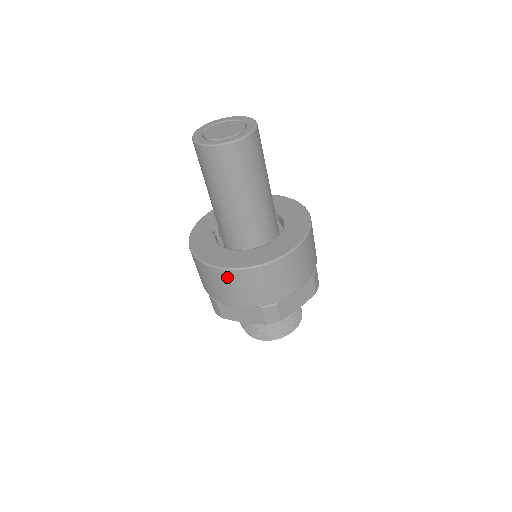
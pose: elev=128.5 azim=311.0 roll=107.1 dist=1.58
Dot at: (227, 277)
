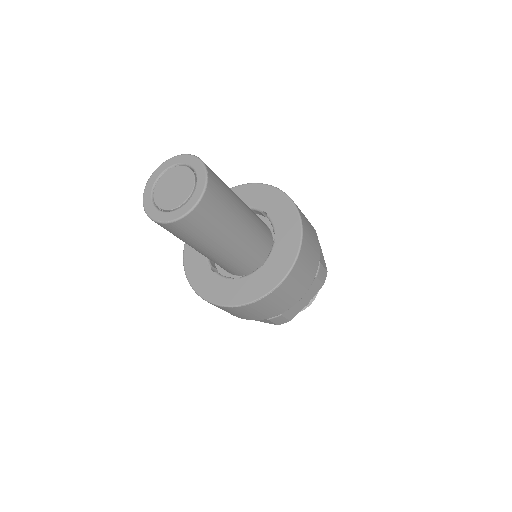
Dot at: (224, 309)
